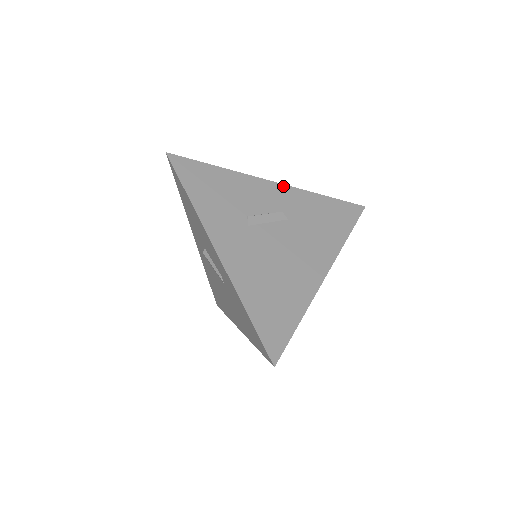
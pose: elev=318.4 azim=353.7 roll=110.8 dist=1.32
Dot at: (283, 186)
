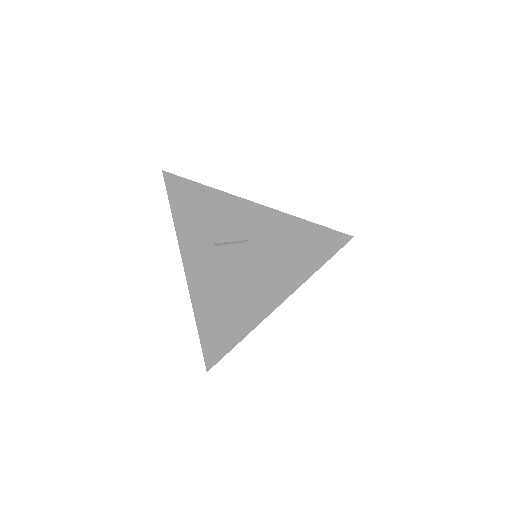
Dot at: occluded
